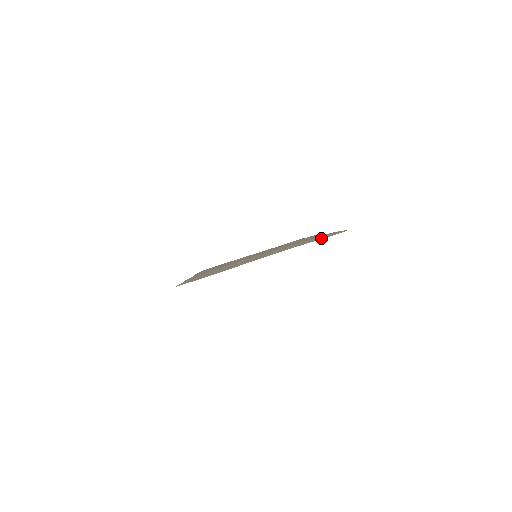
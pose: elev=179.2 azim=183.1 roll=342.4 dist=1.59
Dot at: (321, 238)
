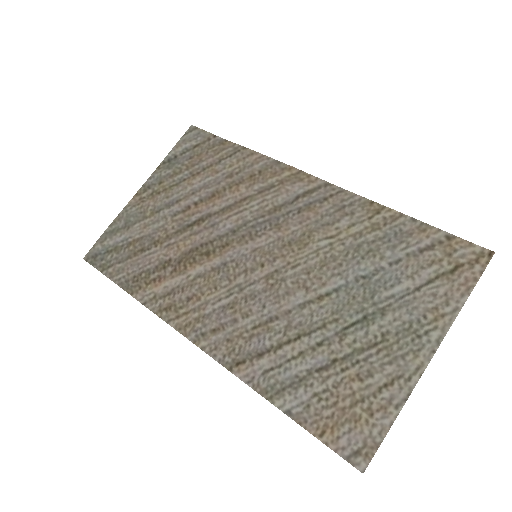
Dot at: (457, 277)
